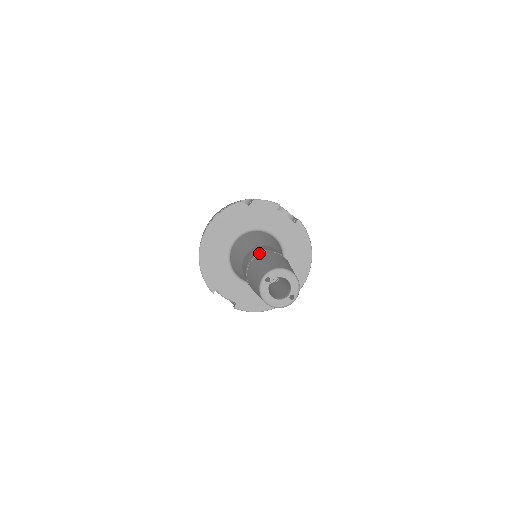
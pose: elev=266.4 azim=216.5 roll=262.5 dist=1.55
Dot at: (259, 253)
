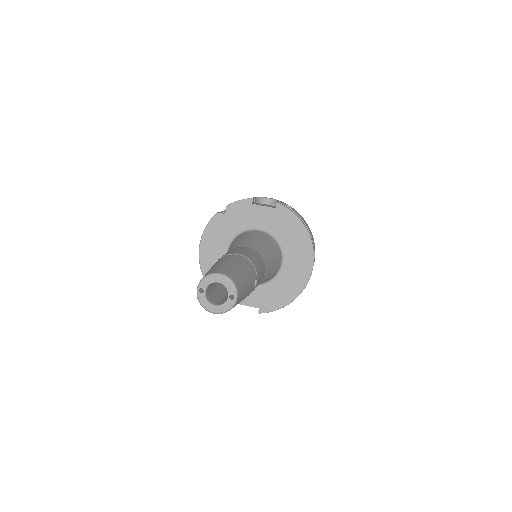
Dot at: occluded
